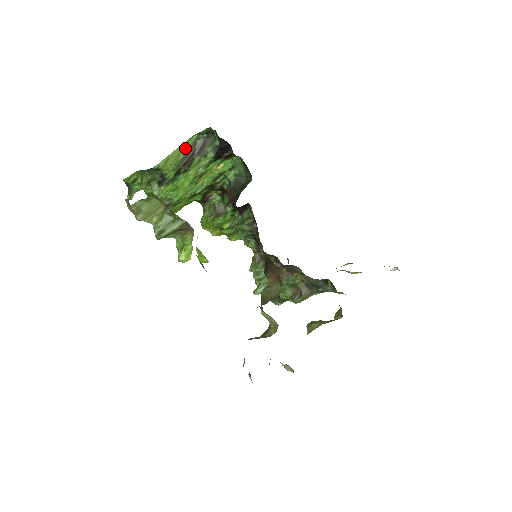
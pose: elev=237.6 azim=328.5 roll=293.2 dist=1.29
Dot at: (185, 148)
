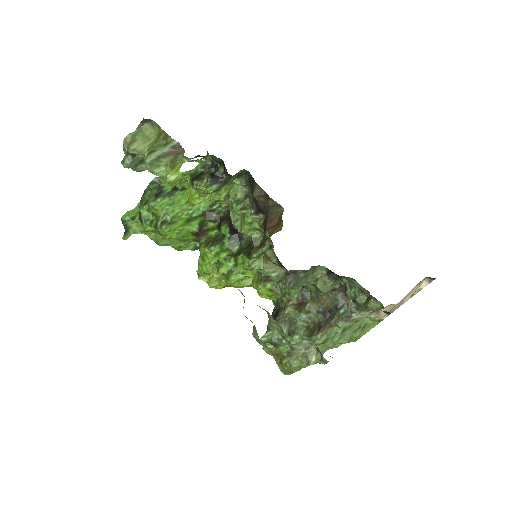
Dot at: occluded
